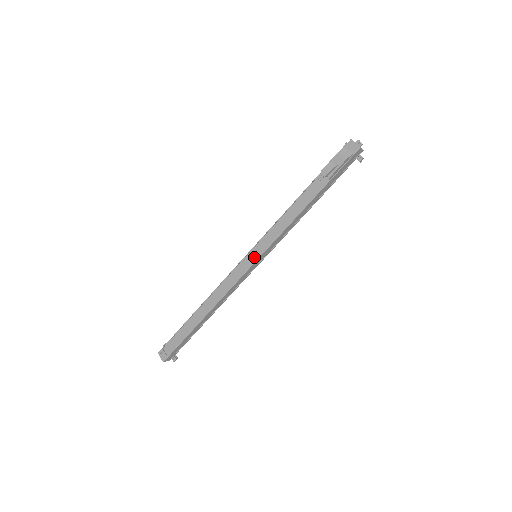
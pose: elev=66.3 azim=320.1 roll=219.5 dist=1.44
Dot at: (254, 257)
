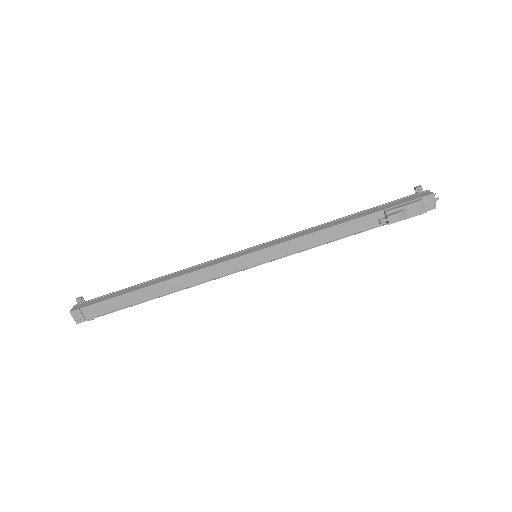
Dot at: (256, 260)
